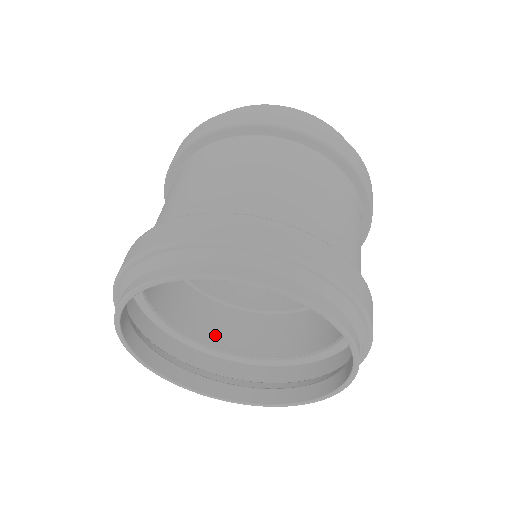
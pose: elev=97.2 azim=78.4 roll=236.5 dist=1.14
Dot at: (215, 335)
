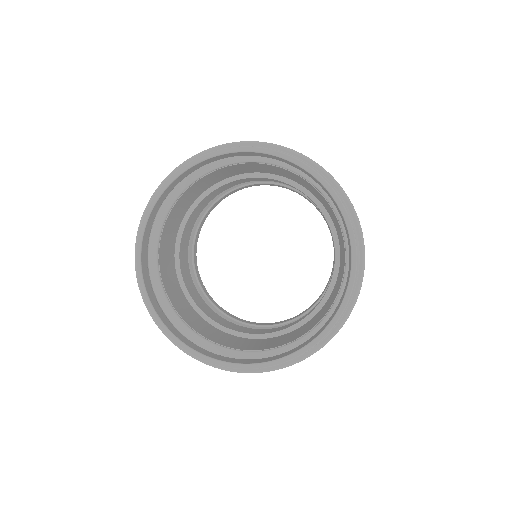
Dot at: (196, 326)
